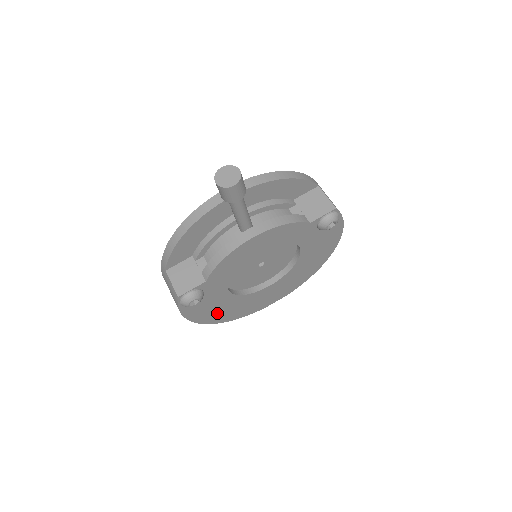
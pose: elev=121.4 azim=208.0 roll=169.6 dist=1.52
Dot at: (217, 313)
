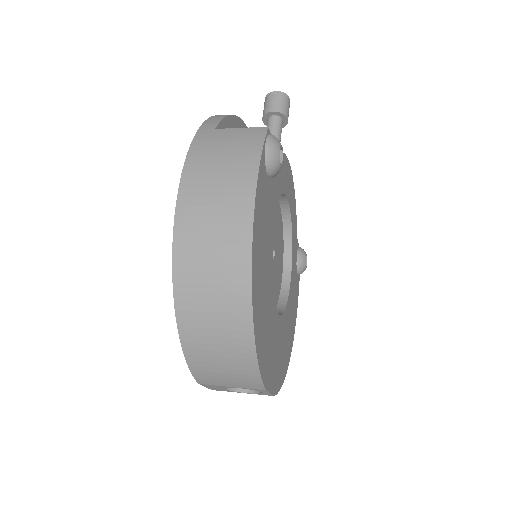
Dot at: (259, 268)
